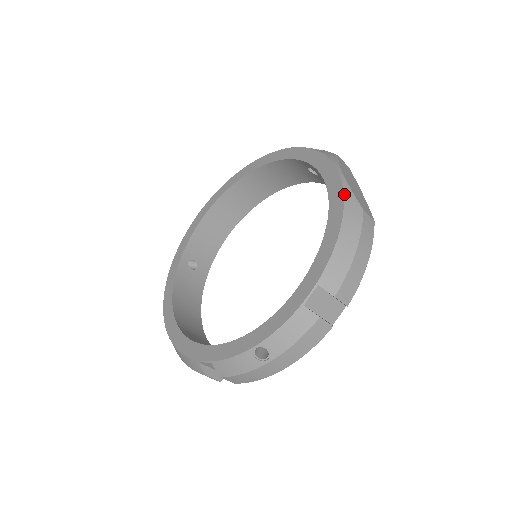
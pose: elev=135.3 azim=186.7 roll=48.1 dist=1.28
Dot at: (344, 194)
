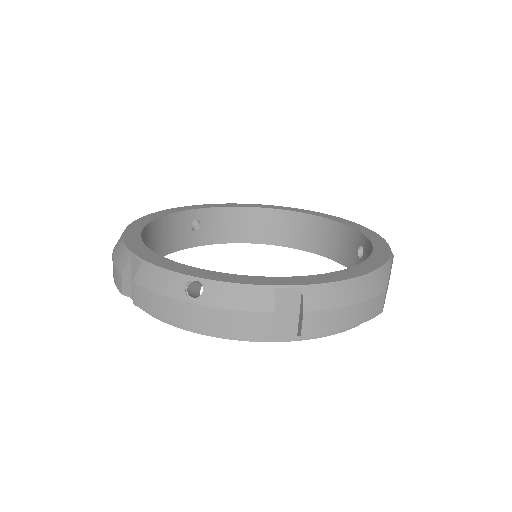
Dot at: (384, 265)
